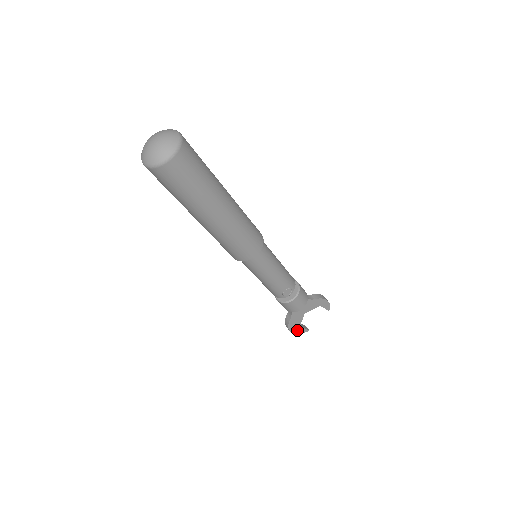
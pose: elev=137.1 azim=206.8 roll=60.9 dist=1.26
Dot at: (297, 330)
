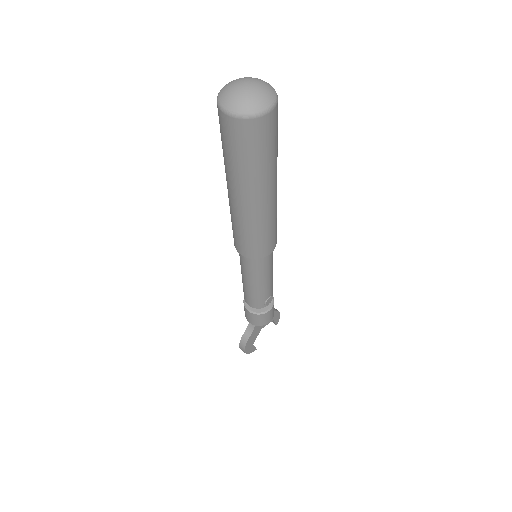
Dot at: (249, 349)
